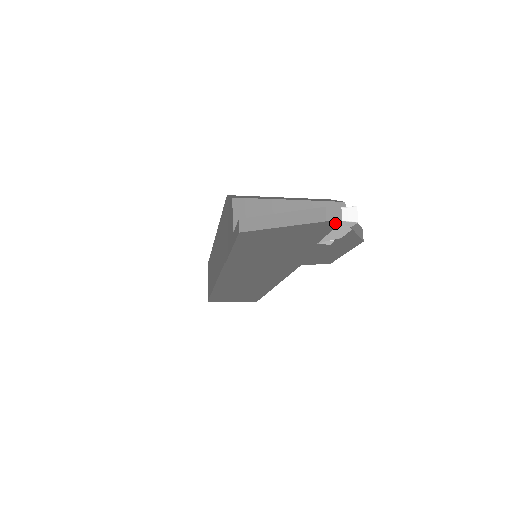
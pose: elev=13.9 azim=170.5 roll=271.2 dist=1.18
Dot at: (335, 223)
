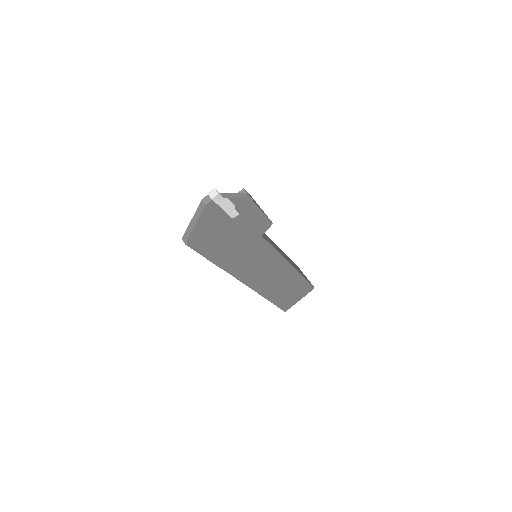
Dot at: (211, 203)
